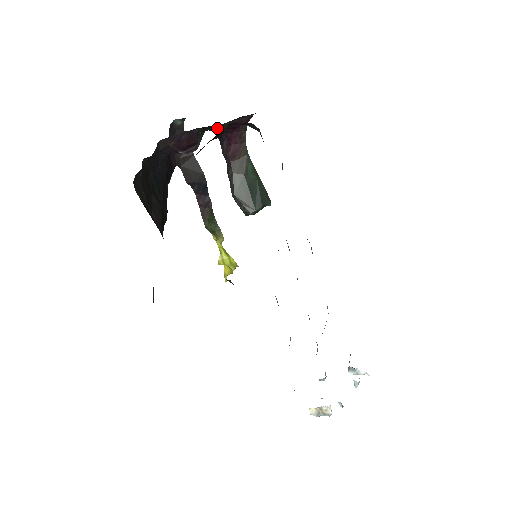
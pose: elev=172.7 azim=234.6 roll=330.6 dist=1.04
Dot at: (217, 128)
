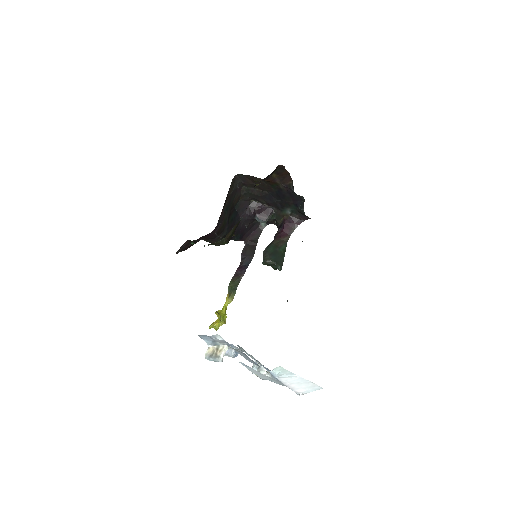
Dot at: (282, 220)
